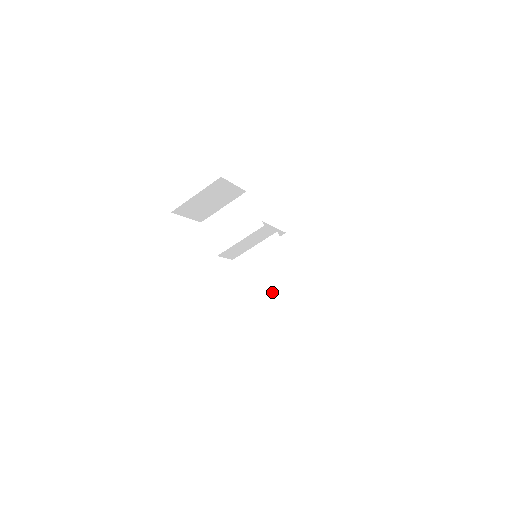
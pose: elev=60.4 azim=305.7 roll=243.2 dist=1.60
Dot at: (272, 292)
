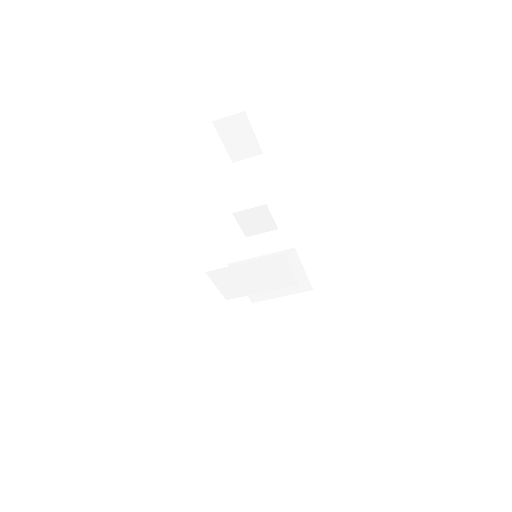
Dot at: (273, 292)
